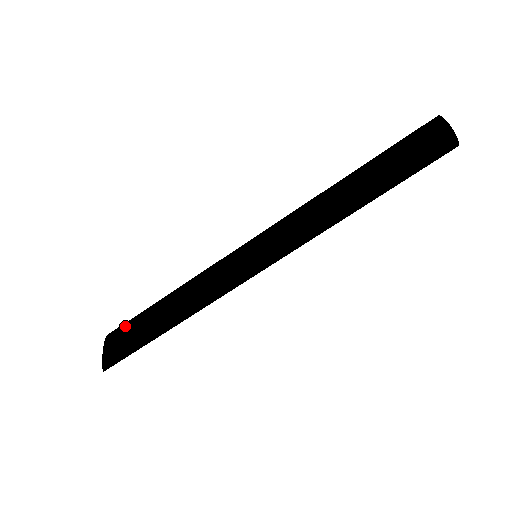
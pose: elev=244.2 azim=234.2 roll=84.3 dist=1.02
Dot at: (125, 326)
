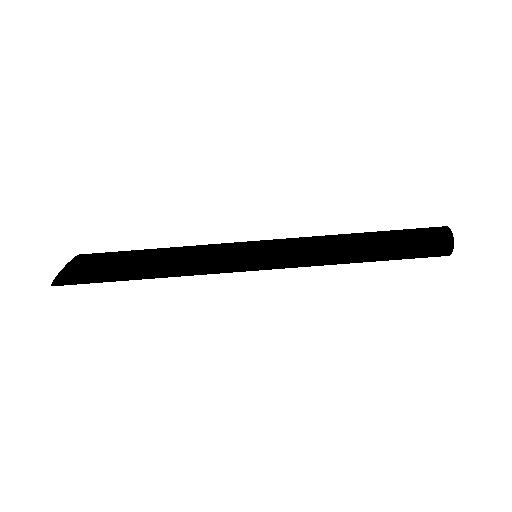
Dot at: (106, 252)
